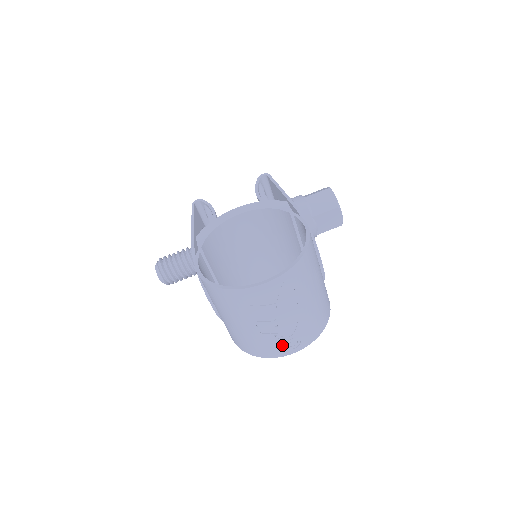
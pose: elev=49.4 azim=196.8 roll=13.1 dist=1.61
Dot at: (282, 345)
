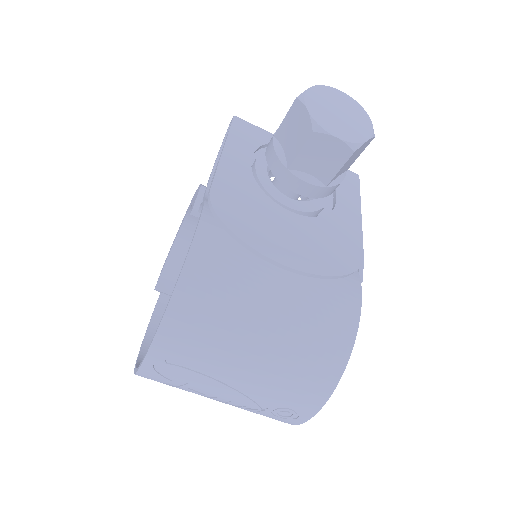
Dot at: (273, 416)
